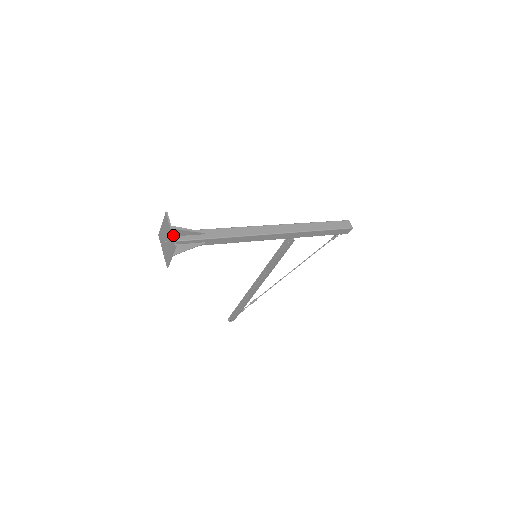
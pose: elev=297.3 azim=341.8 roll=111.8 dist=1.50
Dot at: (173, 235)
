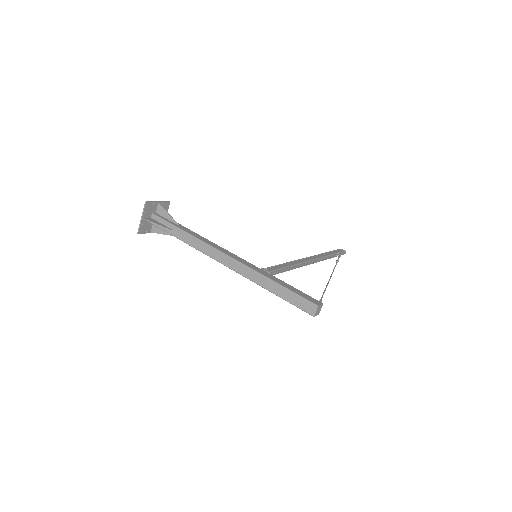
Dot at: (140, 224)
